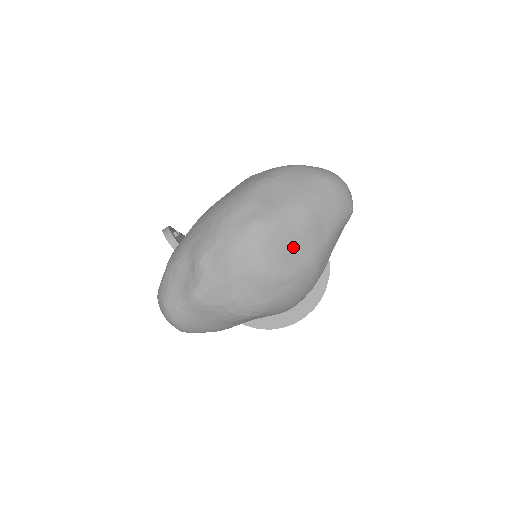
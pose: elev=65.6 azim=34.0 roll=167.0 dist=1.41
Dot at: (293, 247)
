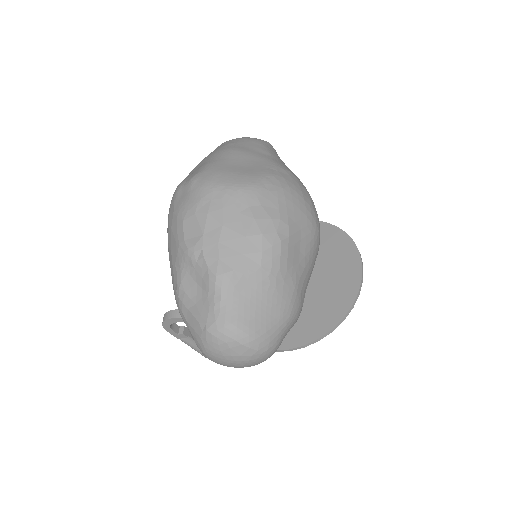
Dot at: (244, 166)
